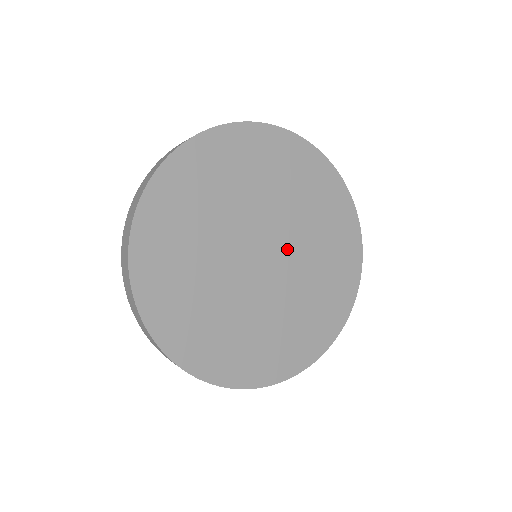
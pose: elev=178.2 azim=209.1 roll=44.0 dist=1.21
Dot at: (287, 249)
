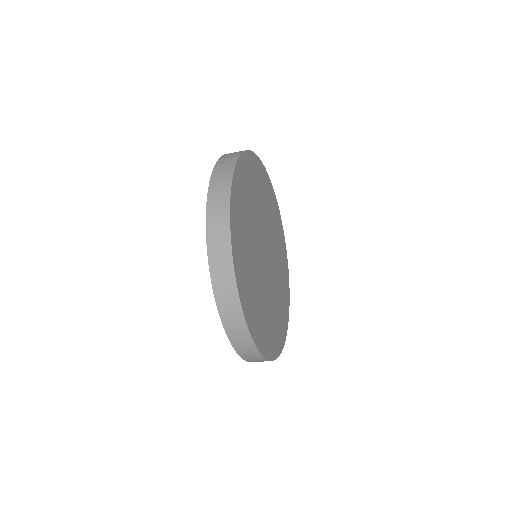
Dot at: (272, 271)
